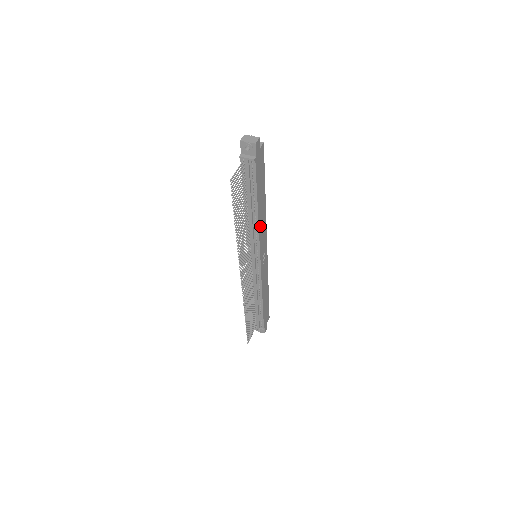
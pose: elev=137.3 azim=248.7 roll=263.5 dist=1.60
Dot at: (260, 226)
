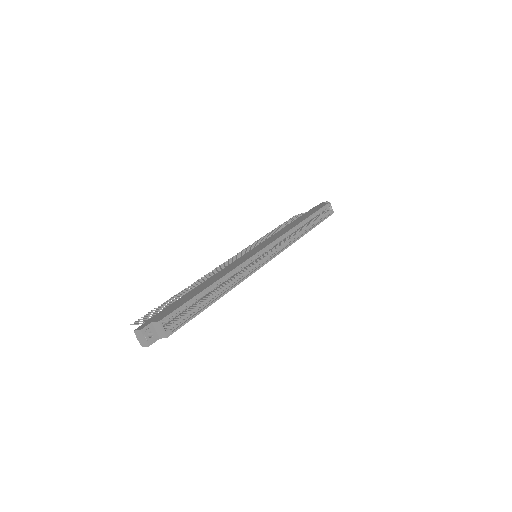
Dot at: occluded
